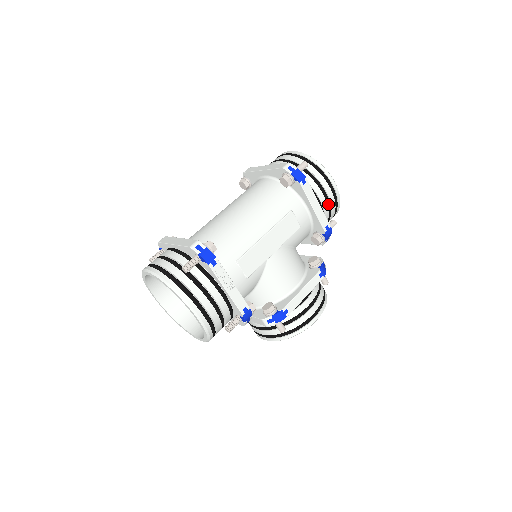
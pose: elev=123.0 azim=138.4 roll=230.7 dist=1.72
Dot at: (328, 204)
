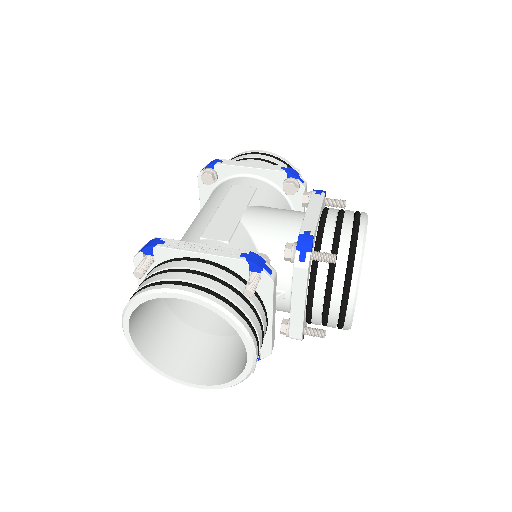
Dot at: (269, 162)
